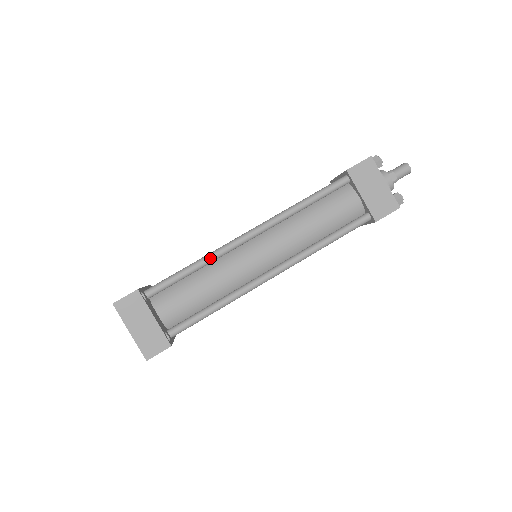
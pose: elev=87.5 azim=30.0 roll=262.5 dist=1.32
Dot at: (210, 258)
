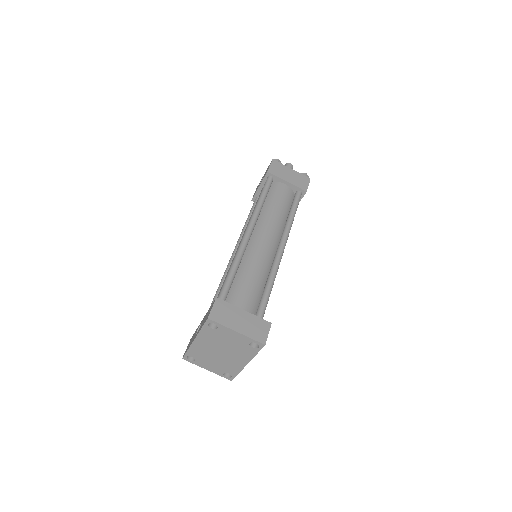
Dot at: (237, 261)
